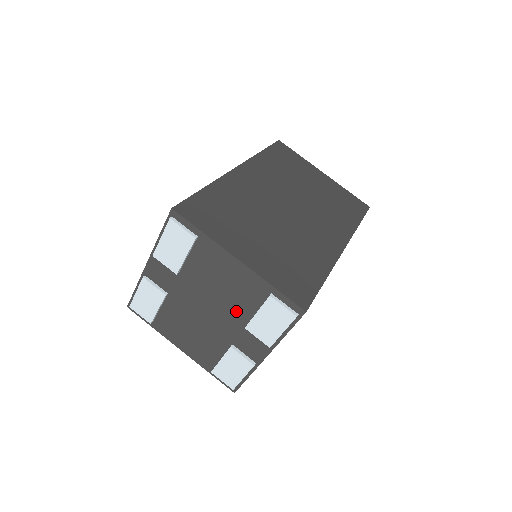
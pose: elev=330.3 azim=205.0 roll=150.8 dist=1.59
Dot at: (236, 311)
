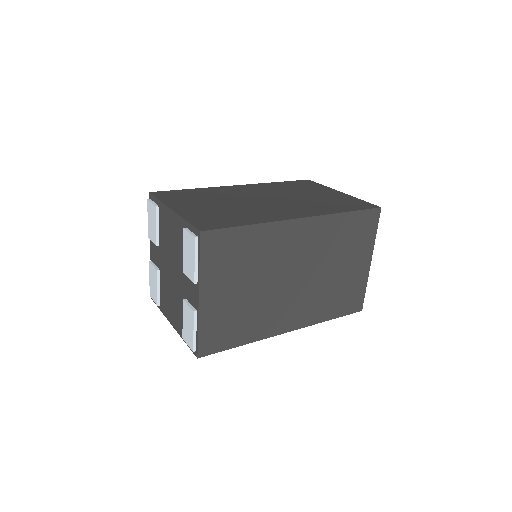
Dot at: (180, 260)
